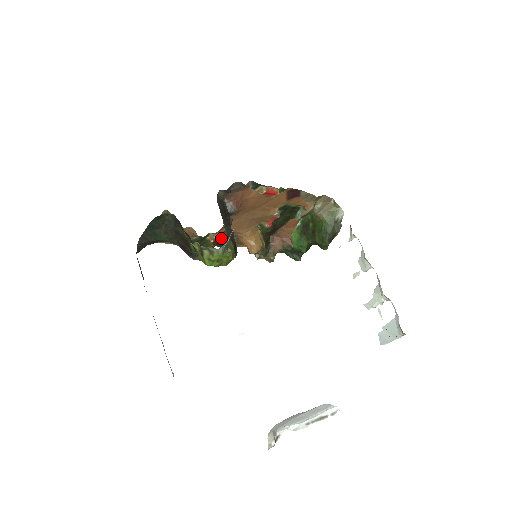
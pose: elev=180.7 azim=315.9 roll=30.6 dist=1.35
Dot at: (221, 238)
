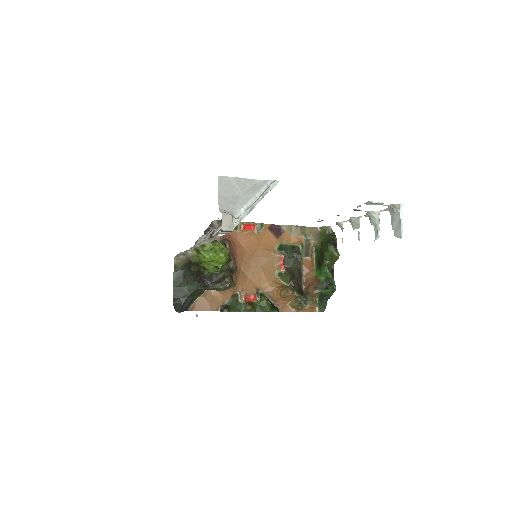
Dot at: (251, 295)
